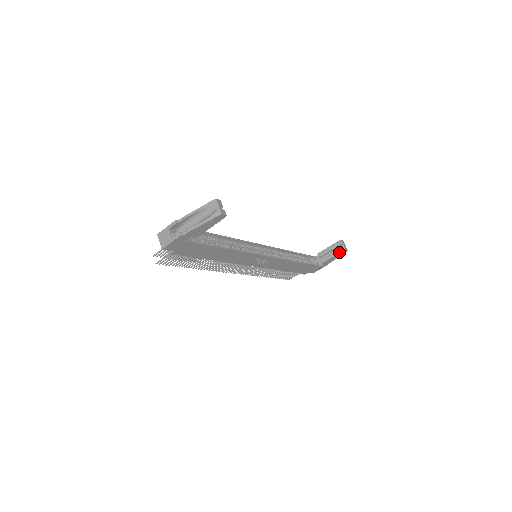
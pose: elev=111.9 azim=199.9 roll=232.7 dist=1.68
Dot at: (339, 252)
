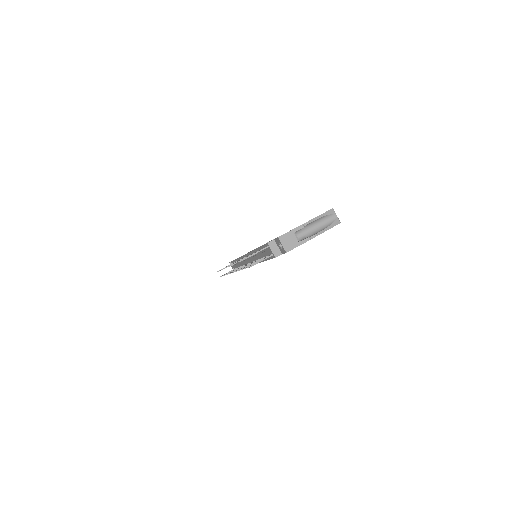
Dot at: occluded
